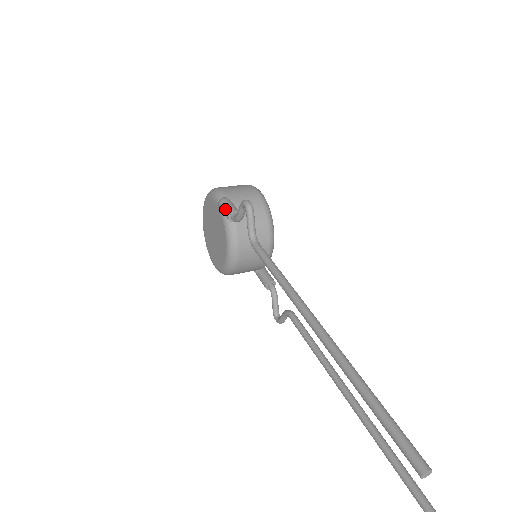
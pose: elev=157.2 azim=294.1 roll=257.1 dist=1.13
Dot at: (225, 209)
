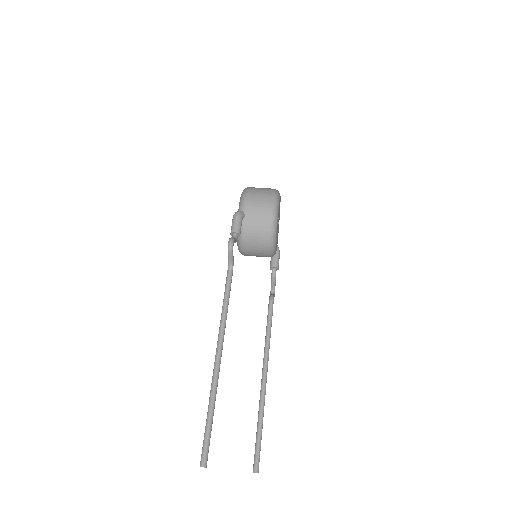
Dot at: (231, 226)
